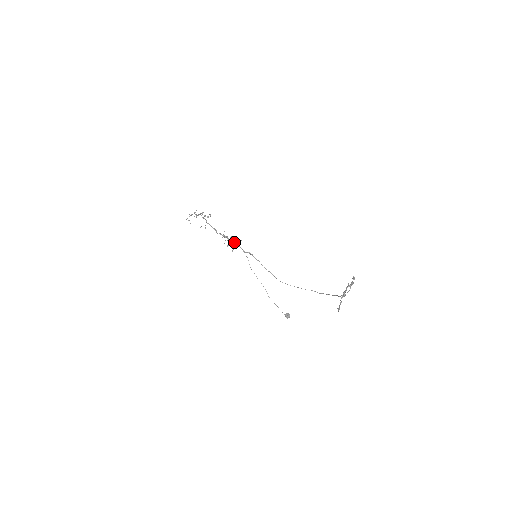
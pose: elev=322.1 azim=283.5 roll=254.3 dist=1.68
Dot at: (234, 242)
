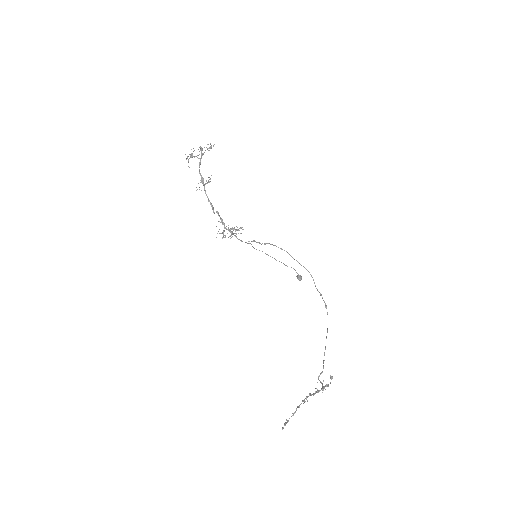
Dot at: (231, 234)
